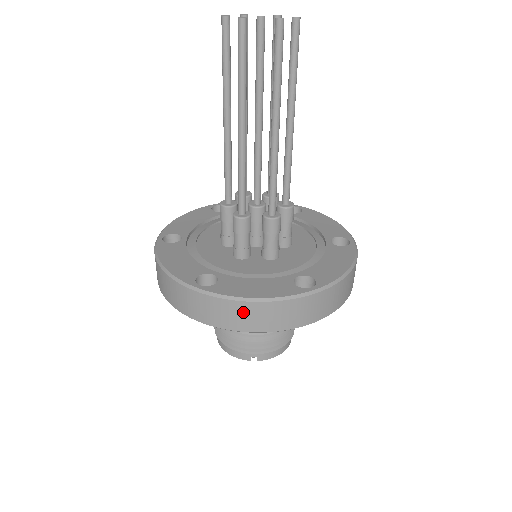
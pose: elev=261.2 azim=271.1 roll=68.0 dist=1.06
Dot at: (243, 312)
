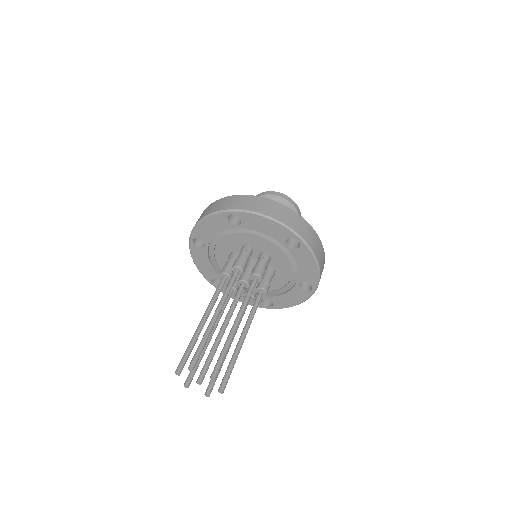
Dot at: occluded
